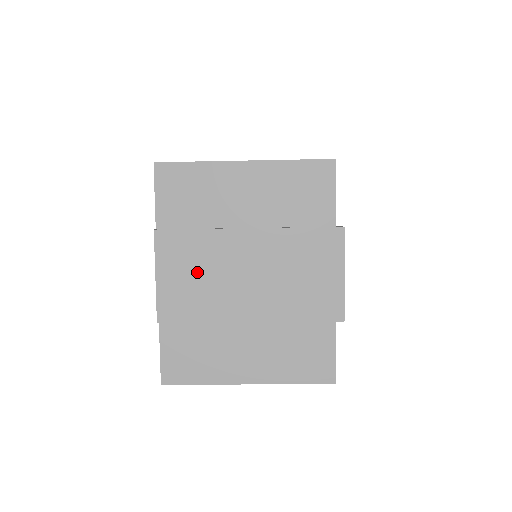
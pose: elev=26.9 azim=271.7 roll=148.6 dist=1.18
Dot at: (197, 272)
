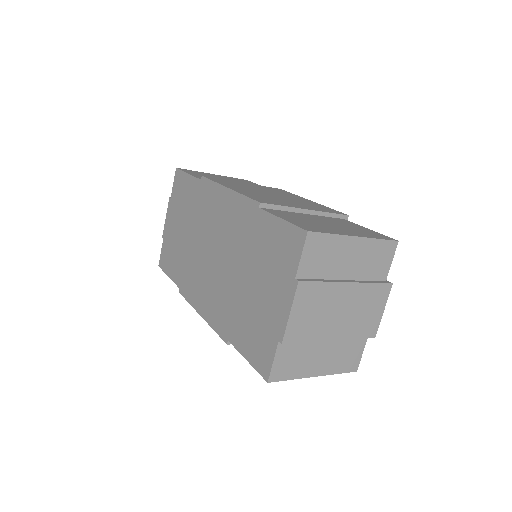
Dot at: (314, 310)
